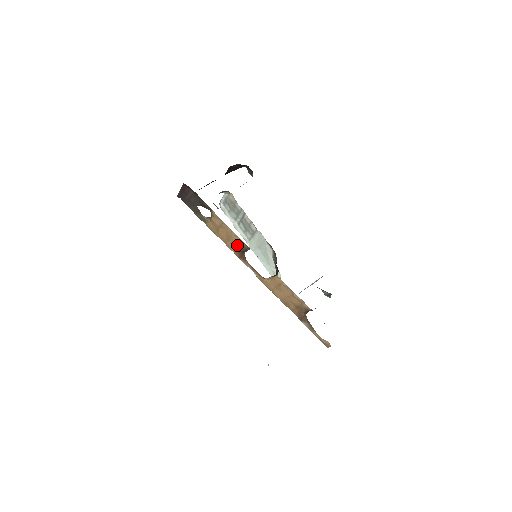
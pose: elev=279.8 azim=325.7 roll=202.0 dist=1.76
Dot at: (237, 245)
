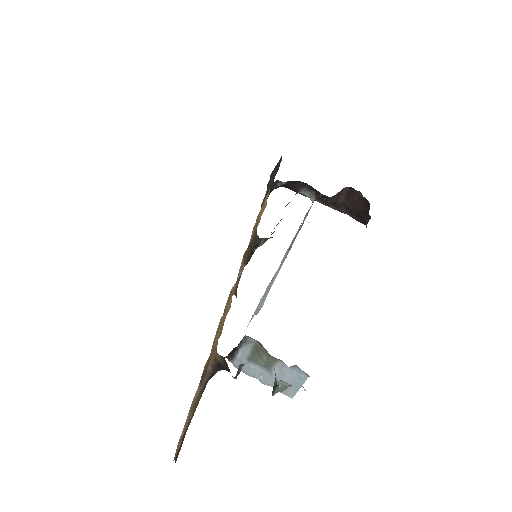
Dot at: occluded
